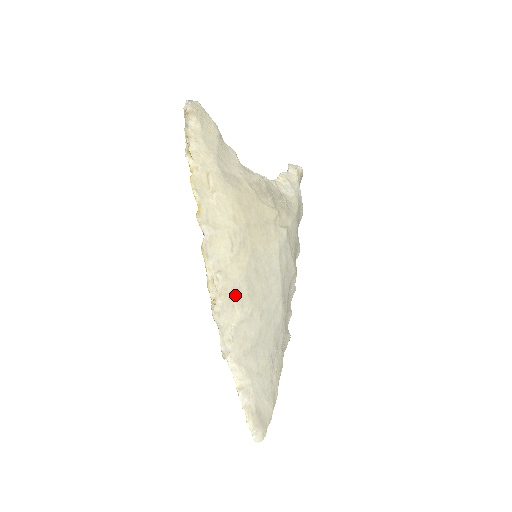
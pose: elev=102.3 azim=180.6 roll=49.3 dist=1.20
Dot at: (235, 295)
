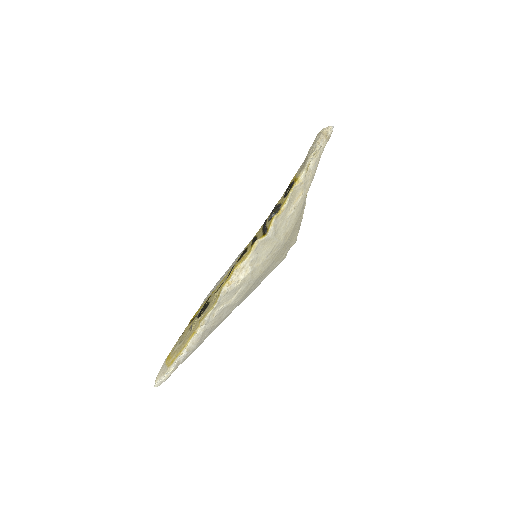
Dot at: (244, 288)
